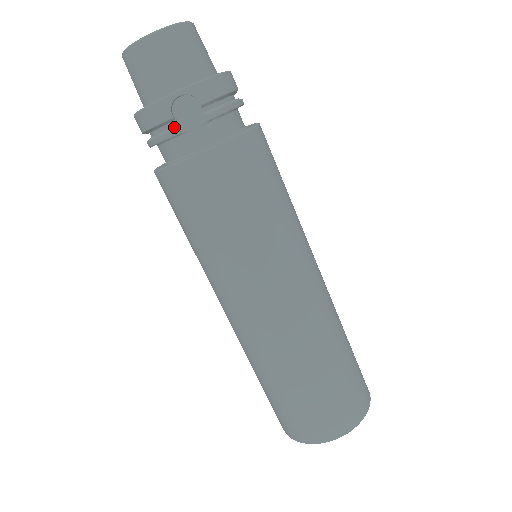
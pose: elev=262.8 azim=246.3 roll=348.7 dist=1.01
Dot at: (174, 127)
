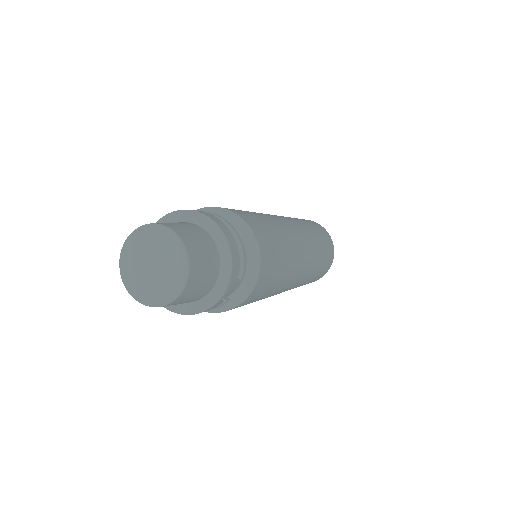
Dot at: (223, 301)
